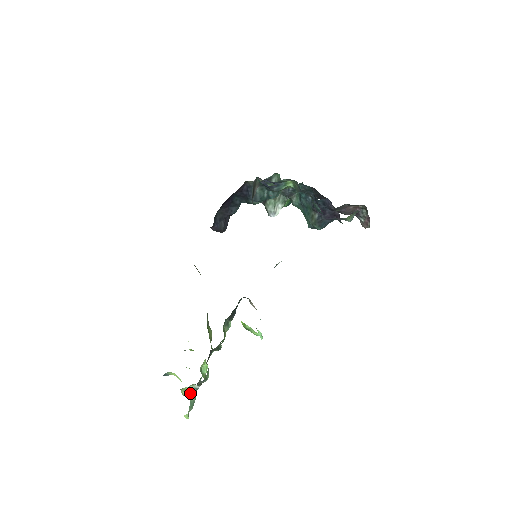
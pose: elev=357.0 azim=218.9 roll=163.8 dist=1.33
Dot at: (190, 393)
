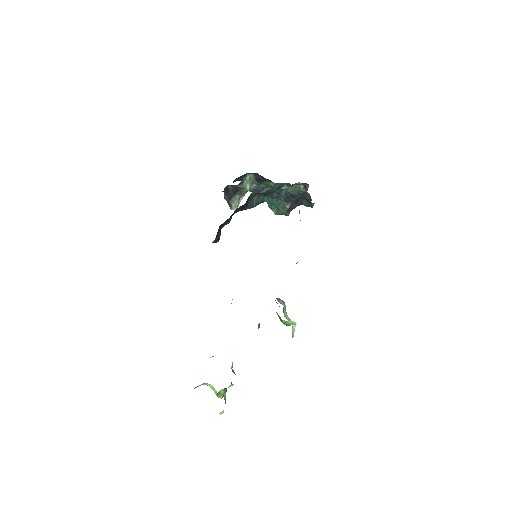
Dot at: (224, 393)
